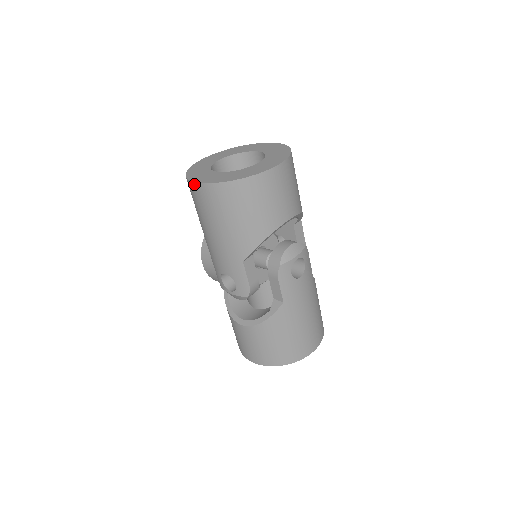
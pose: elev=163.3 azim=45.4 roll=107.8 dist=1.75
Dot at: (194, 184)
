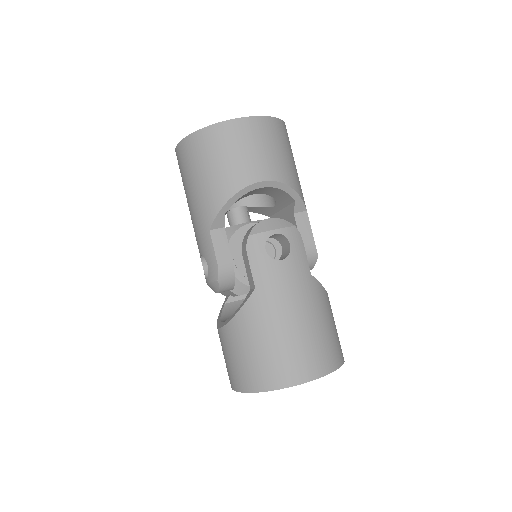
Dot at: (176, 153)
